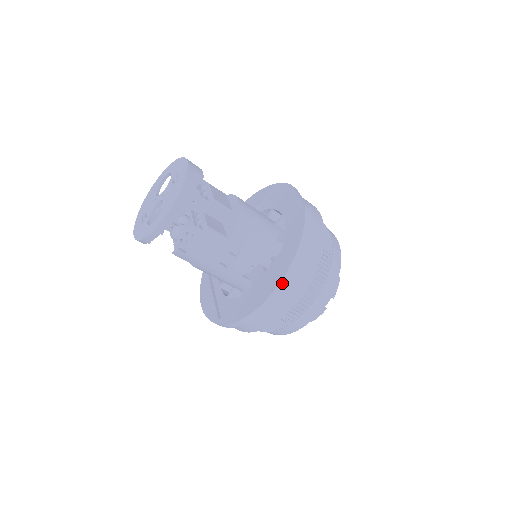
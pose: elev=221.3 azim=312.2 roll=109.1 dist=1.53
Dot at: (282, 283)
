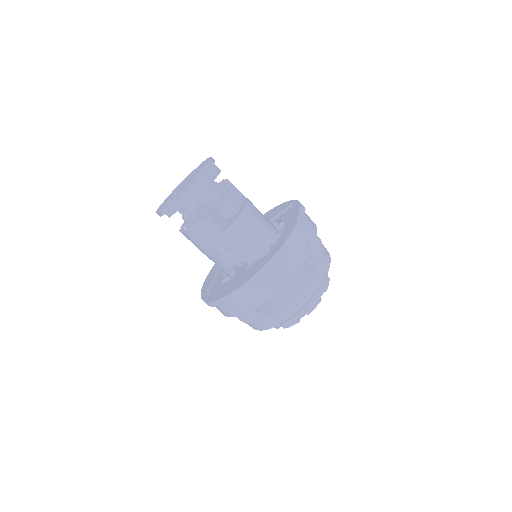
Dot at: (248, 283)
